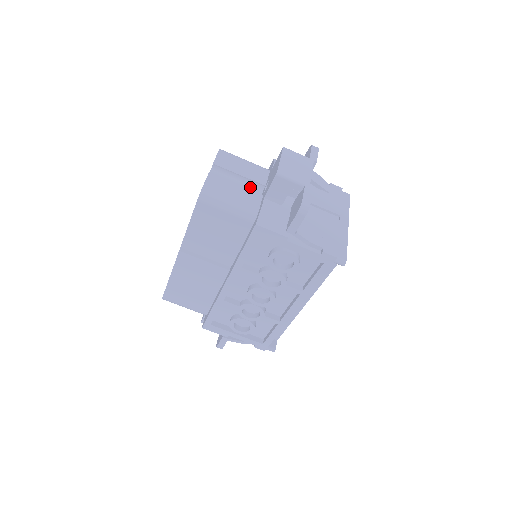
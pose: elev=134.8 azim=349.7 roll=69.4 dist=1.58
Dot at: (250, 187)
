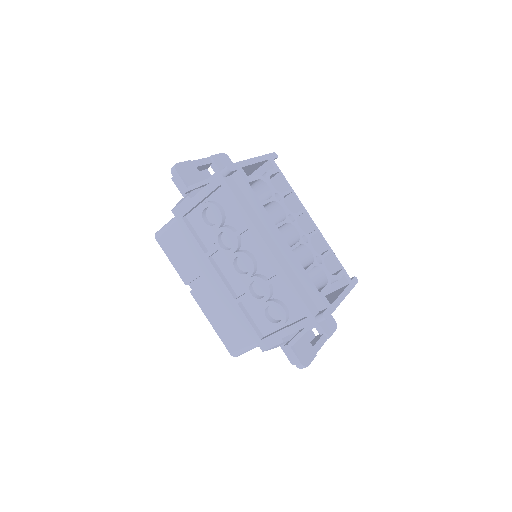
Dot at: occluded
